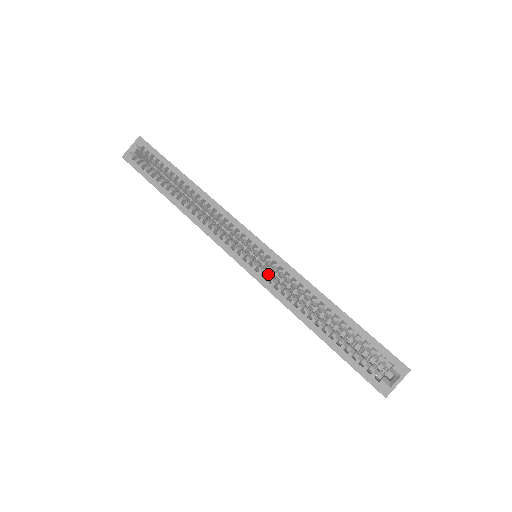
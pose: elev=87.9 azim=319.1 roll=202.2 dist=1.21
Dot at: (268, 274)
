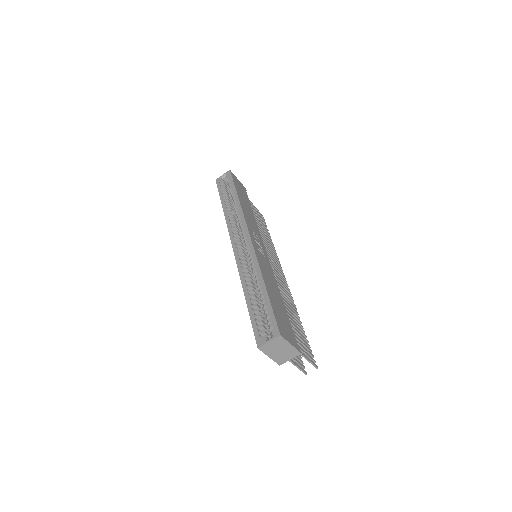
Dot at: (245, 260)
